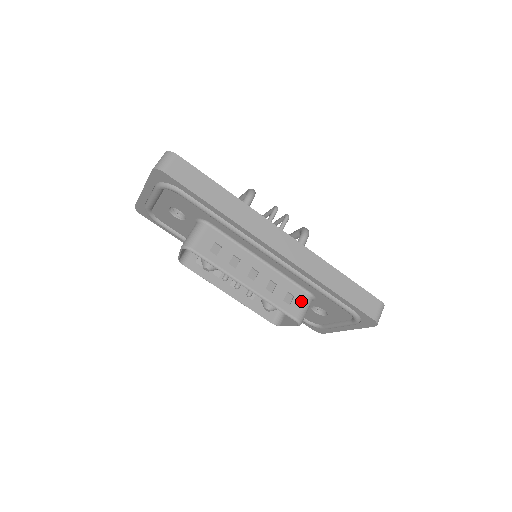
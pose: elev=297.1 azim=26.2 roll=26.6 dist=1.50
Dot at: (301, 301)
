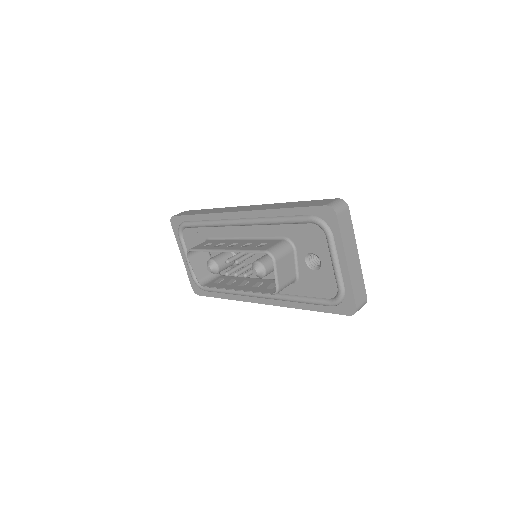
Dot at: (274, 243)
